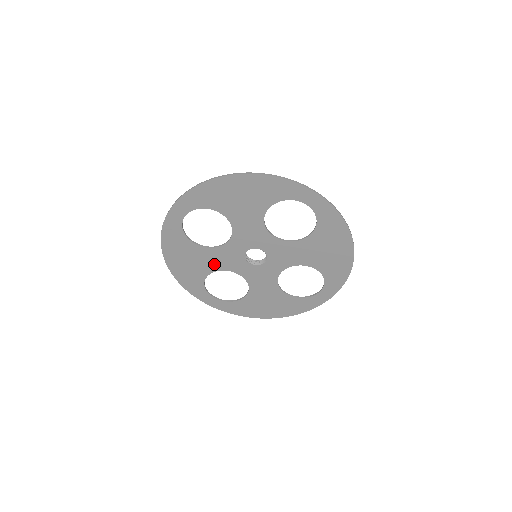
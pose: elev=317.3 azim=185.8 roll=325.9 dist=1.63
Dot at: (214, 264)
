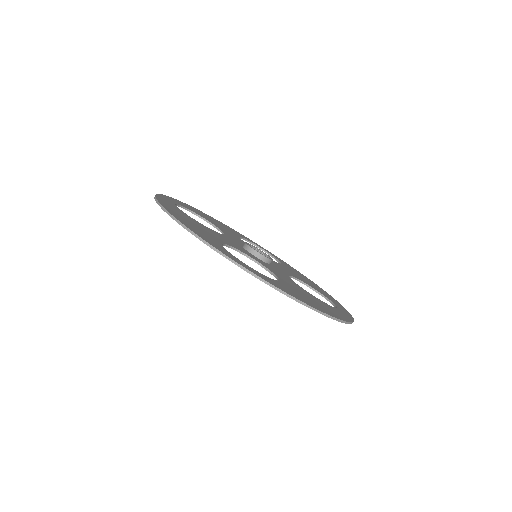
Dot at: occluded
